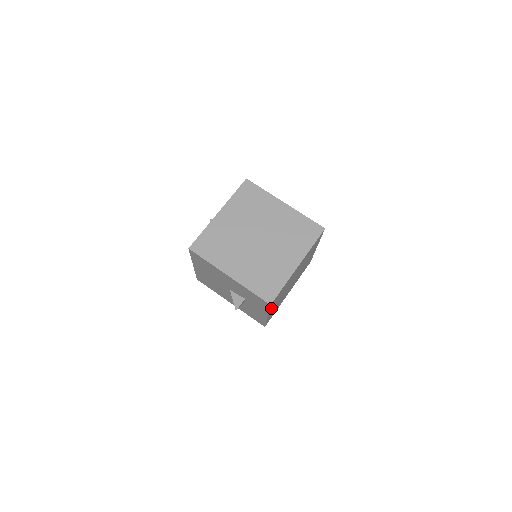
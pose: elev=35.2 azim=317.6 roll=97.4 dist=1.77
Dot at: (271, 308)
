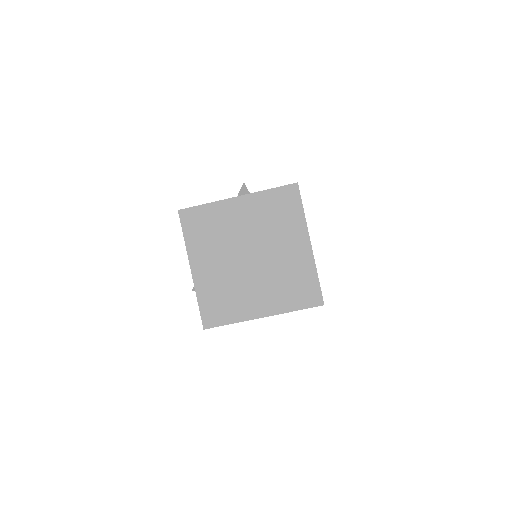
Dot at: occluded
